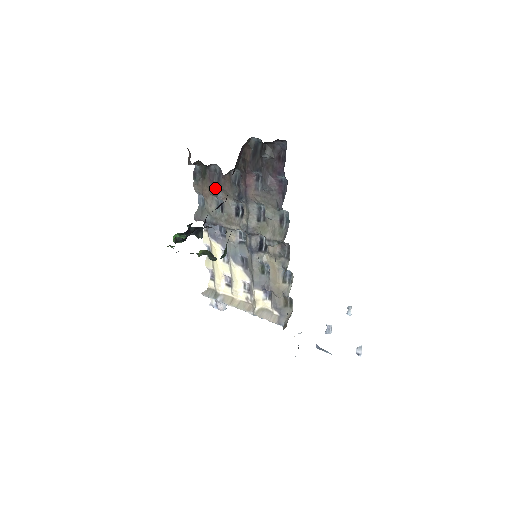
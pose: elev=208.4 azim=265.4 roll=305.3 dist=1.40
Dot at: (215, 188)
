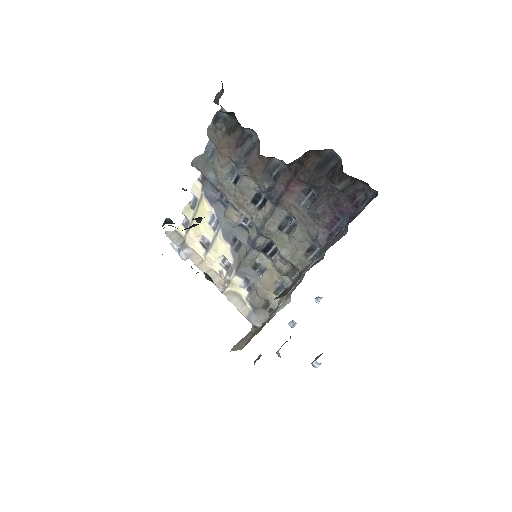
Dot at: (239, 156)
